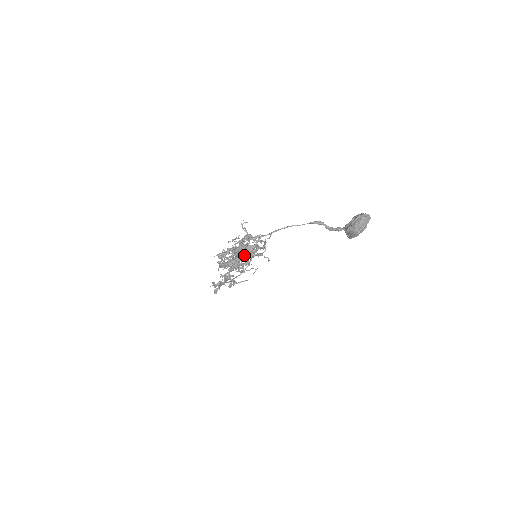
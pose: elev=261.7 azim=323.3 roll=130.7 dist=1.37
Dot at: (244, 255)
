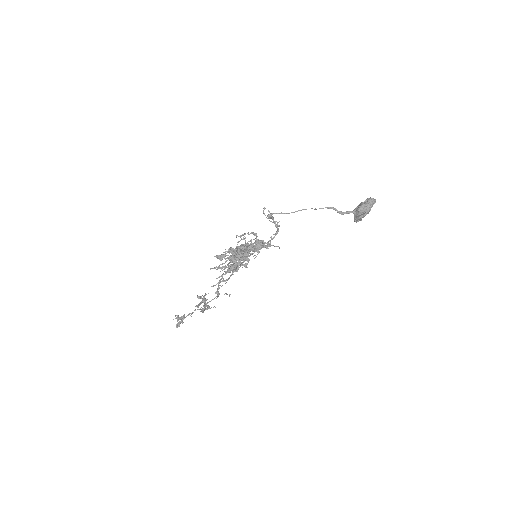
Dot at: (258, 242)
